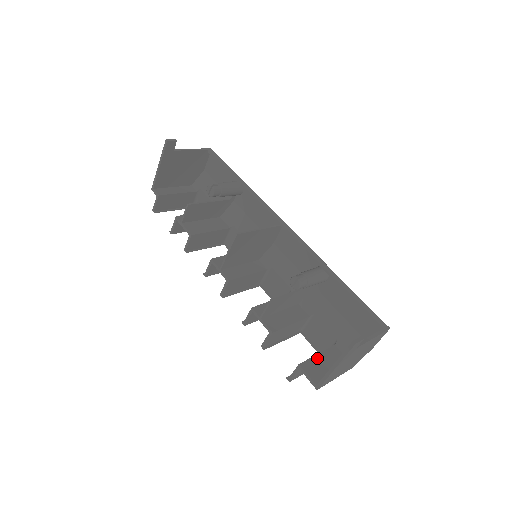
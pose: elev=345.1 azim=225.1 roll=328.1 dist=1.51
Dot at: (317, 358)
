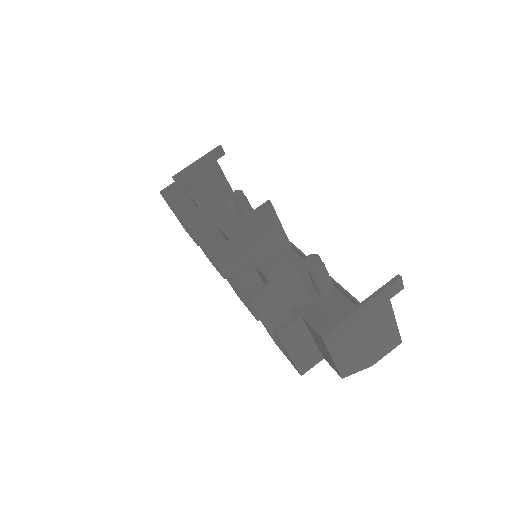
Dot at: occluded
